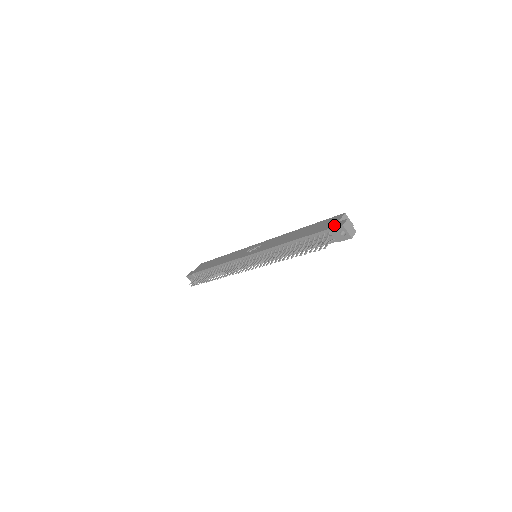
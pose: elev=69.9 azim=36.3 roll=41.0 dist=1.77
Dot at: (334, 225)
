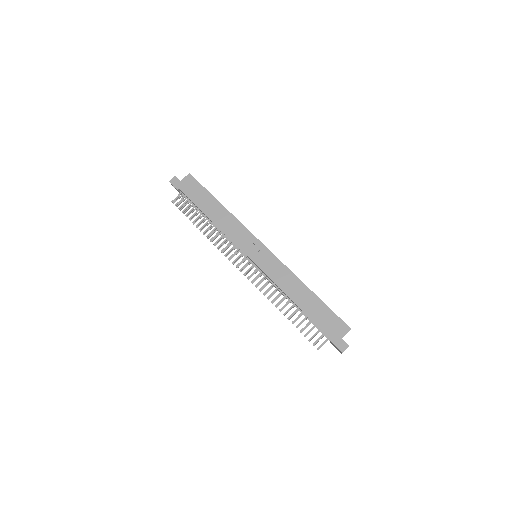
Dot at: (337, 341)
